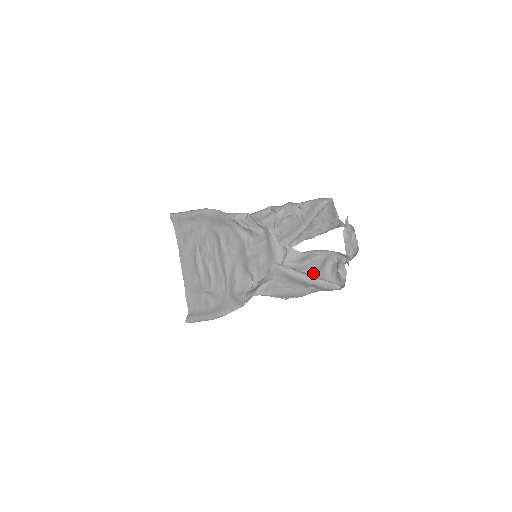
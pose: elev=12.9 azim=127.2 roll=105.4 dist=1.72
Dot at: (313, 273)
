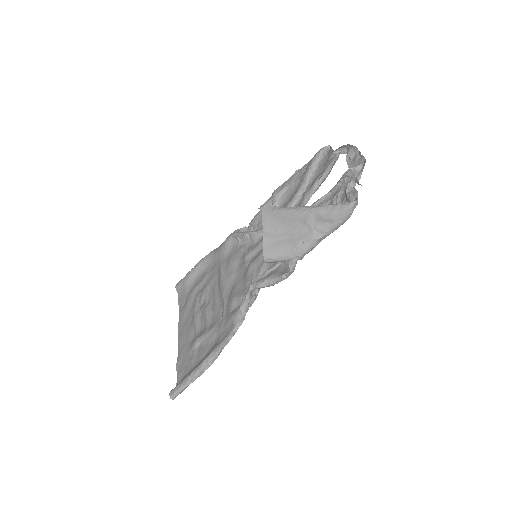
Dot at: occluded
